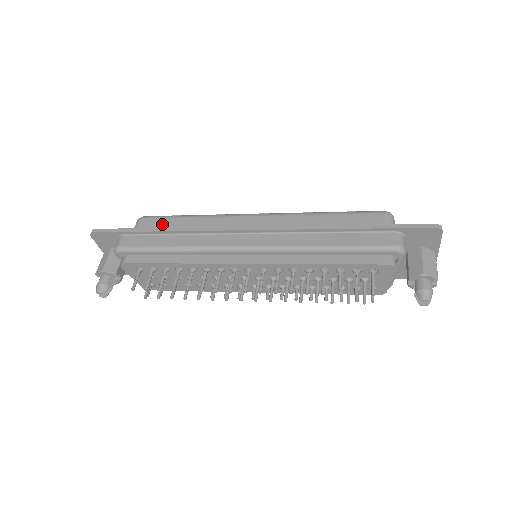
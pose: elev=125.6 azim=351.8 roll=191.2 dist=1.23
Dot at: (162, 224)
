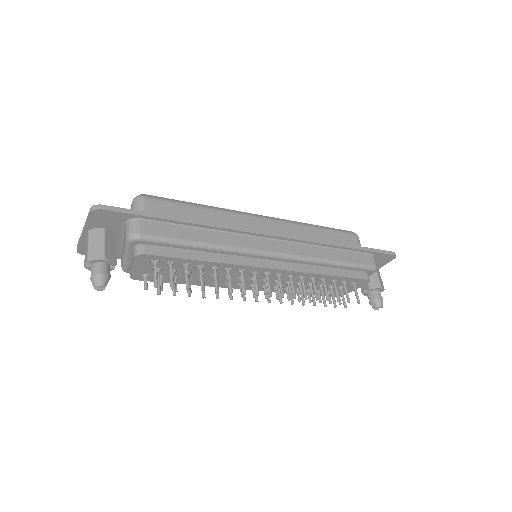
Dot at: (174, 210)
